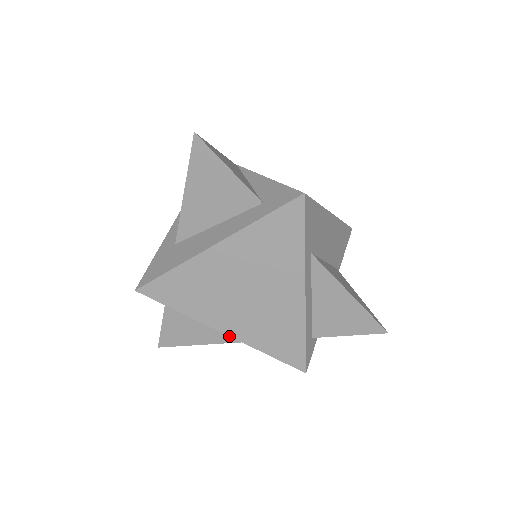
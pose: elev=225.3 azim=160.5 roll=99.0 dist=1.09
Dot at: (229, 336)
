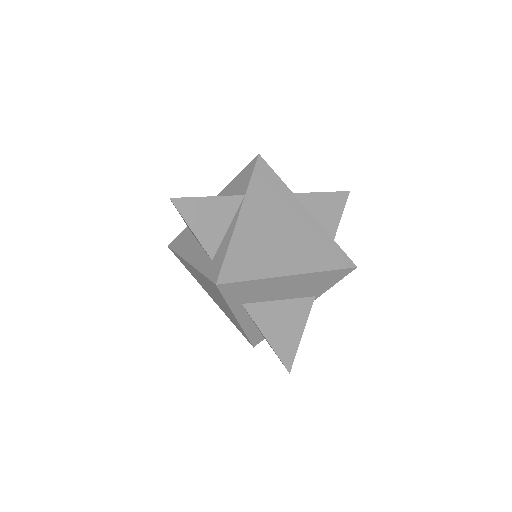
Dot at: occluded
